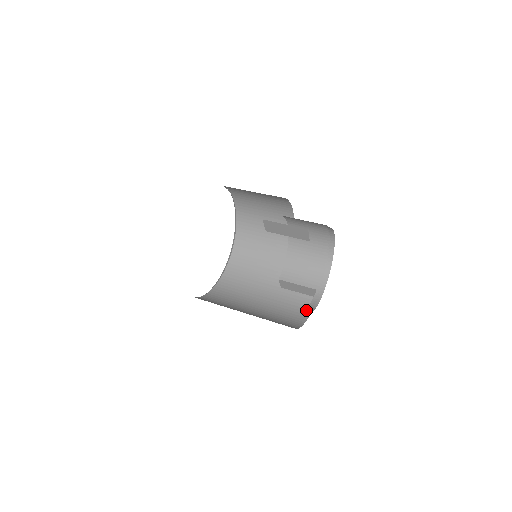
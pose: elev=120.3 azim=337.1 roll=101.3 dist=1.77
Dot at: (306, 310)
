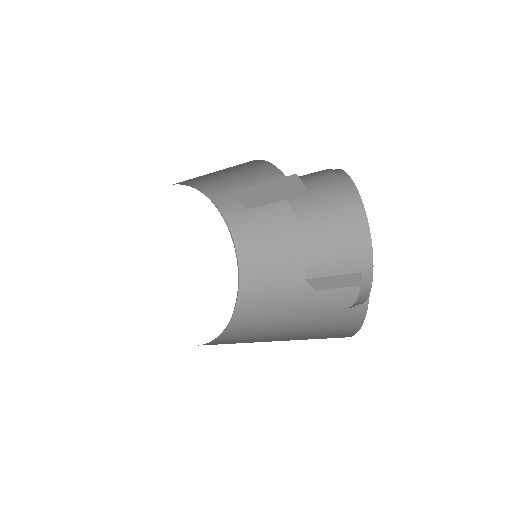
Dot at: occluded
